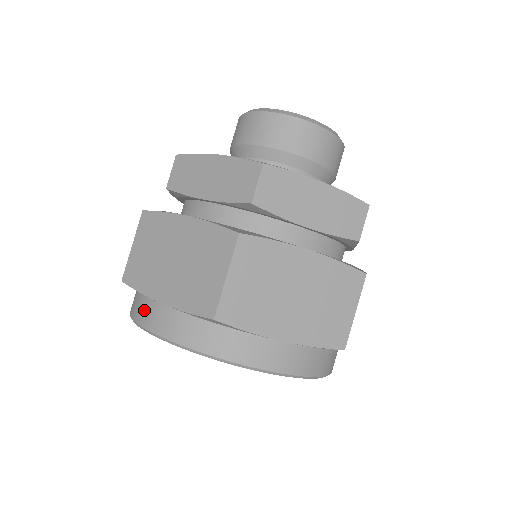
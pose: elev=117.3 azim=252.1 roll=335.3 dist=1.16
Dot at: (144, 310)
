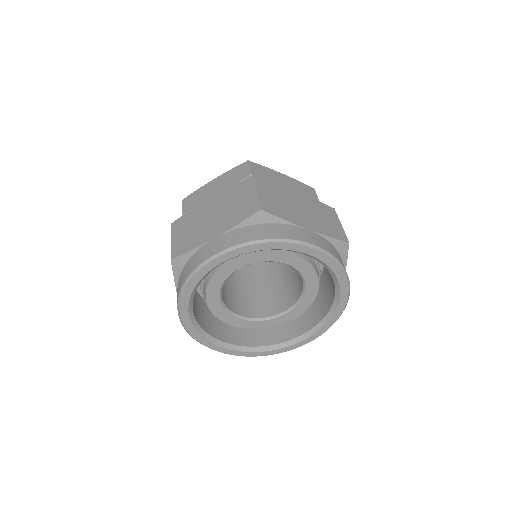
Dot at: (200, 255)
